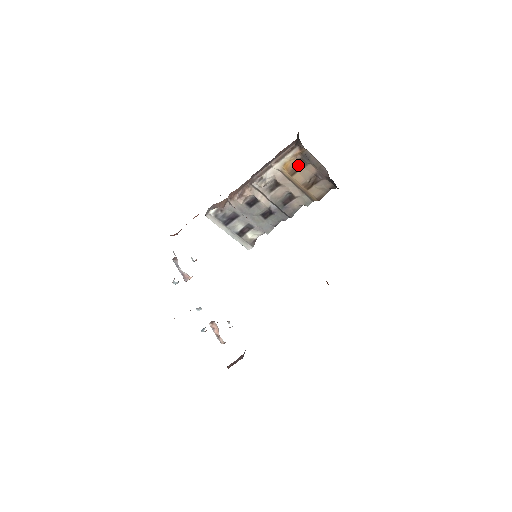
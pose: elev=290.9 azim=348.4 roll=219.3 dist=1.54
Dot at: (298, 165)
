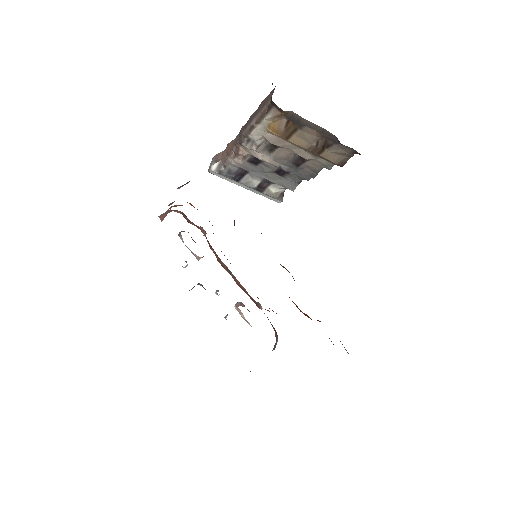
Dot at: (290, 126)
